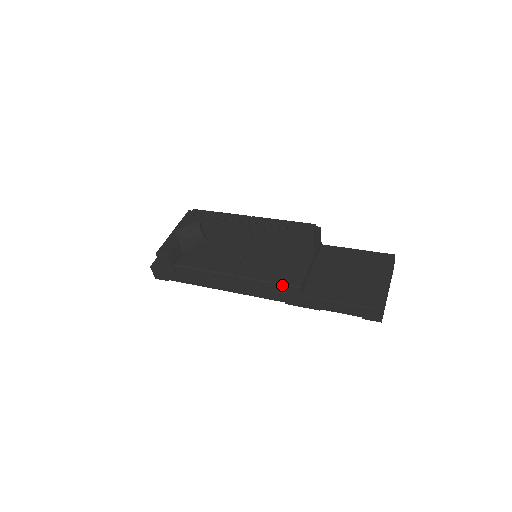
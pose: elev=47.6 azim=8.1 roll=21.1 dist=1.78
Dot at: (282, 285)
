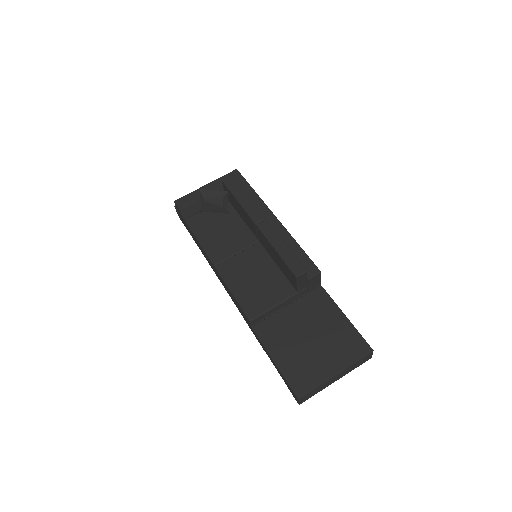
Dot at: (240, 307)
